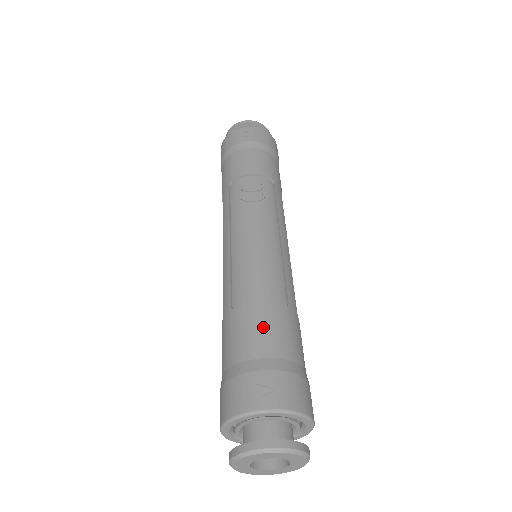
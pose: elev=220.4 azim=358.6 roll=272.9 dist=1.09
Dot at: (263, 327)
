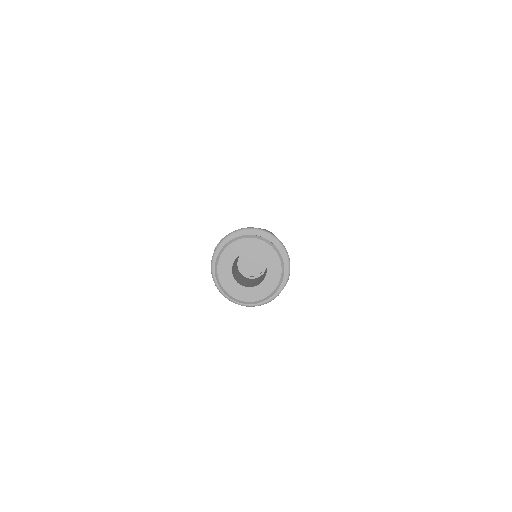
Dot at: occluded
